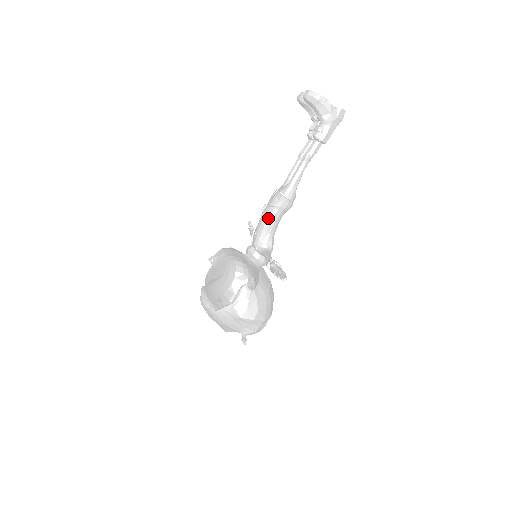
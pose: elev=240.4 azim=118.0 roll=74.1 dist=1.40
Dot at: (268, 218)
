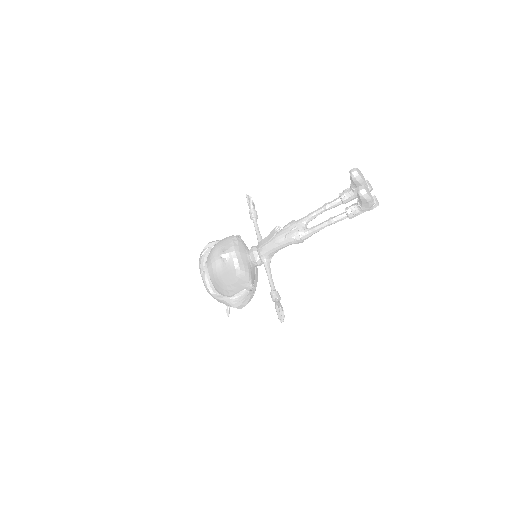
Dot at: (280, 245)
